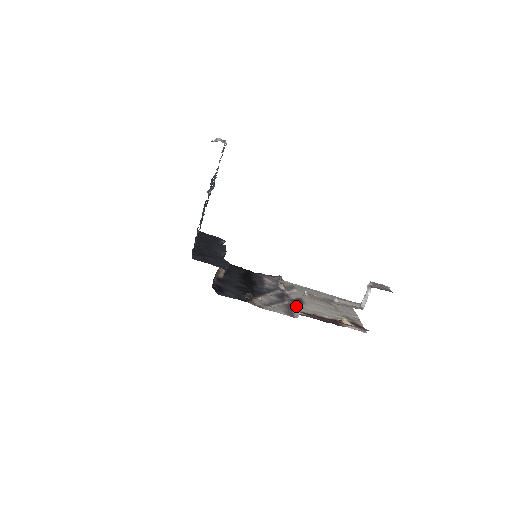
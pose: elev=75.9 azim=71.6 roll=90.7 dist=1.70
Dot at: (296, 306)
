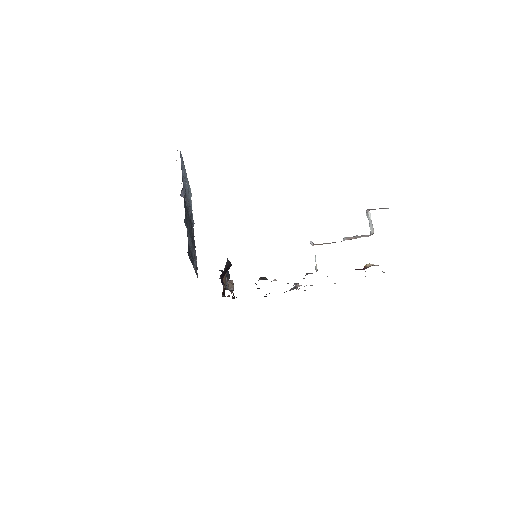
Dot at: occluded
